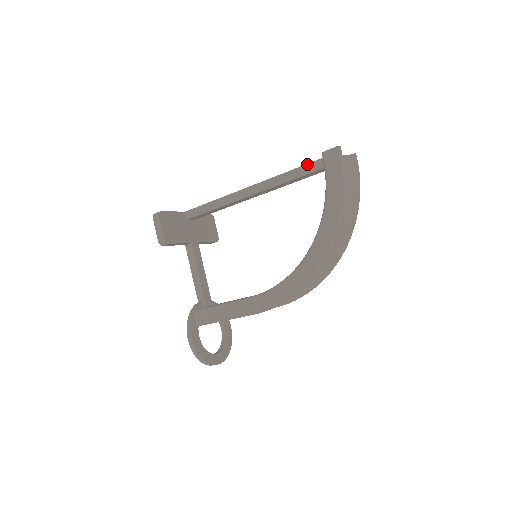
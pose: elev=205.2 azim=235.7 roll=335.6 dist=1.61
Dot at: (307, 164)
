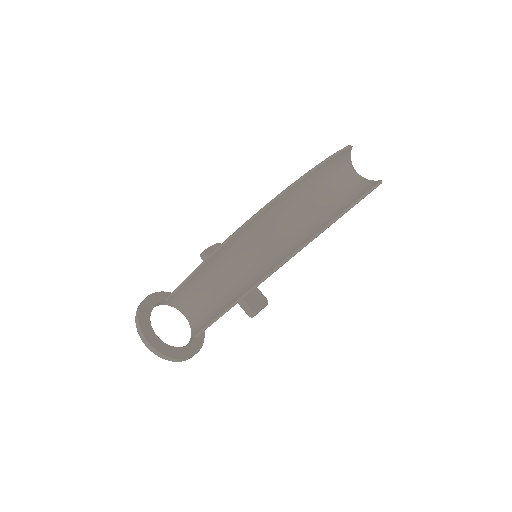
Dot at: occluded
